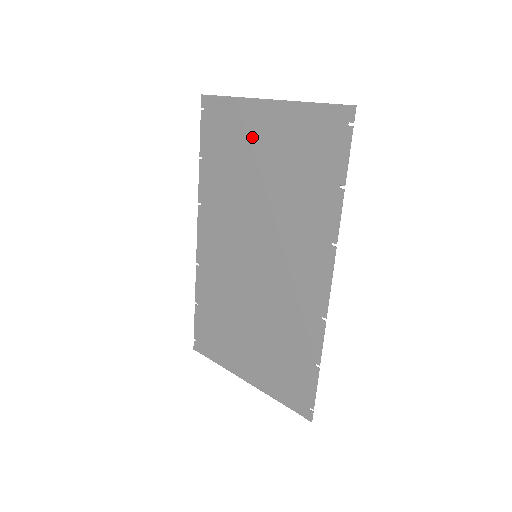
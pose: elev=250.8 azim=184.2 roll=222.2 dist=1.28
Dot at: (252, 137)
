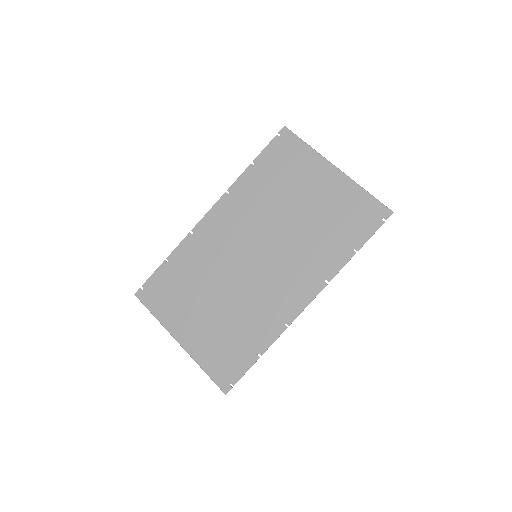
Dot at: (308, 180)
